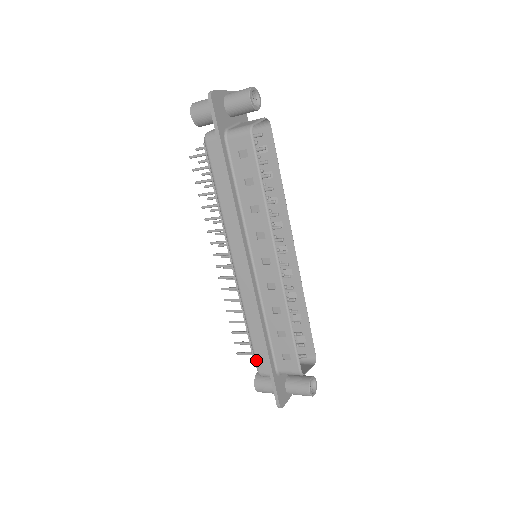
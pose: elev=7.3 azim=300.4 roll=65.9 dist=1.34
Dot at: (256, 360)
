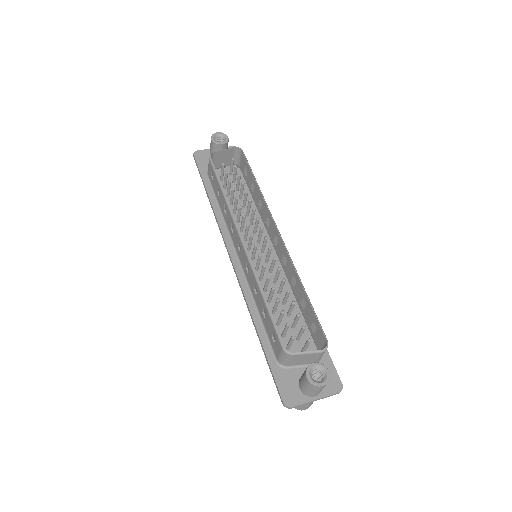
Dot at: occluded
